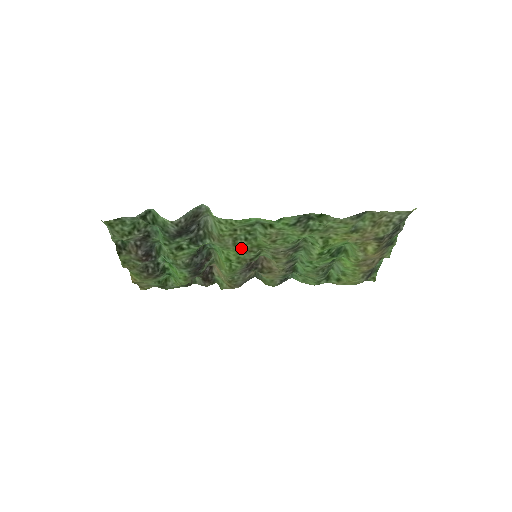
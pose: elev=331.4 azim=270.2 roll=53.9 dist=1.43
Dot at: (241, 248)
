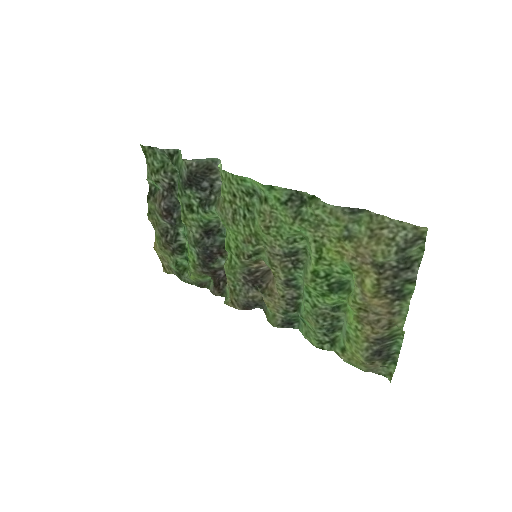
Dot at: (240, 231)
